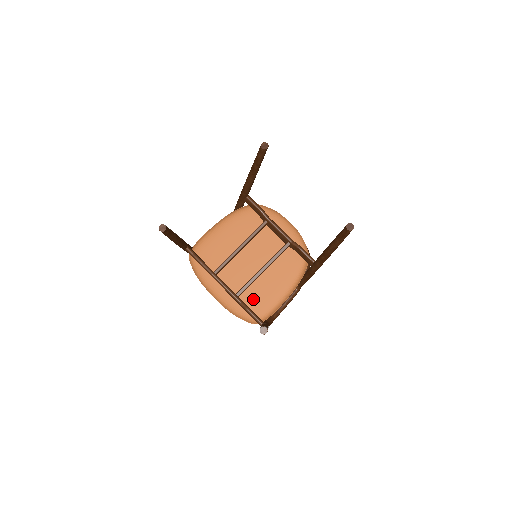
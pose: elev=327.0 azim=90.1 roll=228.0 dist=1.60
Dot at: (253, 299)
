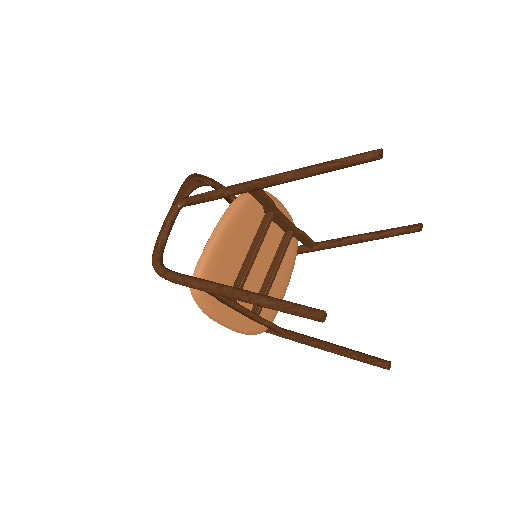
Dot at: (264, 308)
